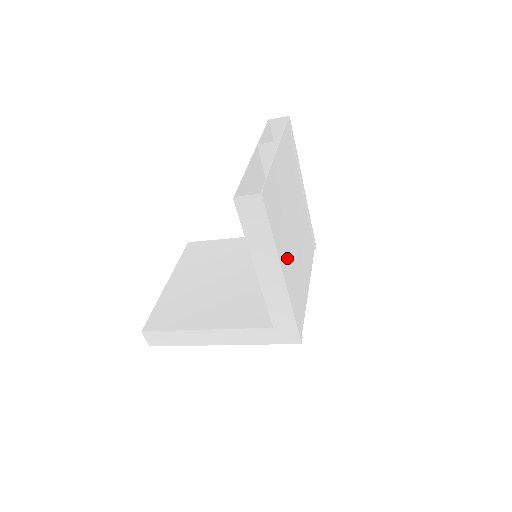
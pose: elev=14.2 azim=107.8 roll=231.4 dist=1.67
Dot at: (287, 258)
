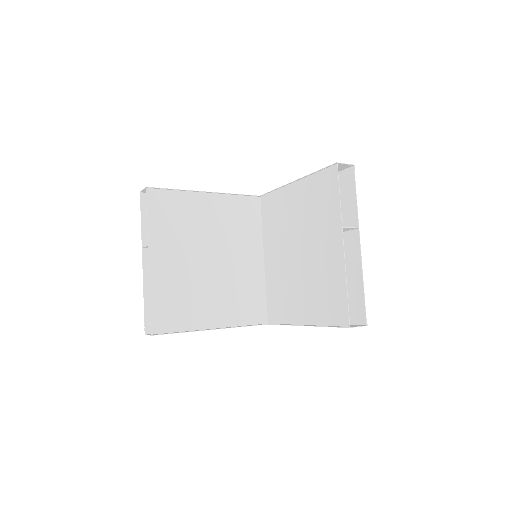
Dot at: occluded
